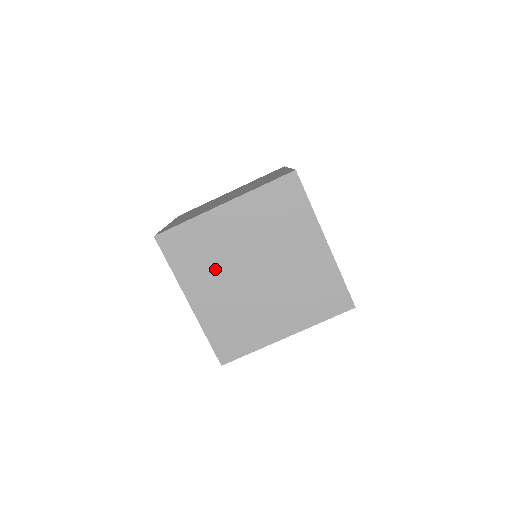
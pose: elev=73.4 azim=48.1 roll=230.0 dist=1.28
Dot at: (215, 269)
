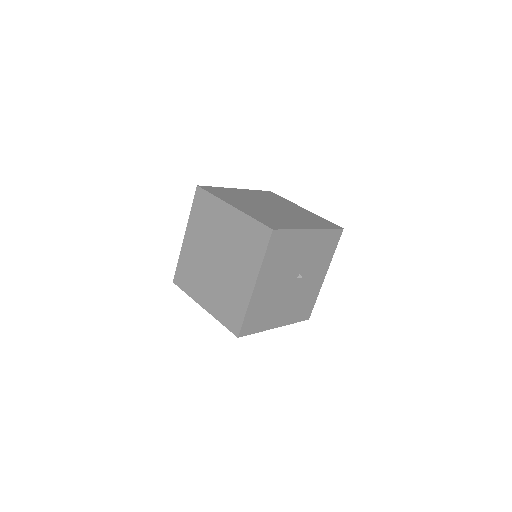
Dot at: (204, 234)
